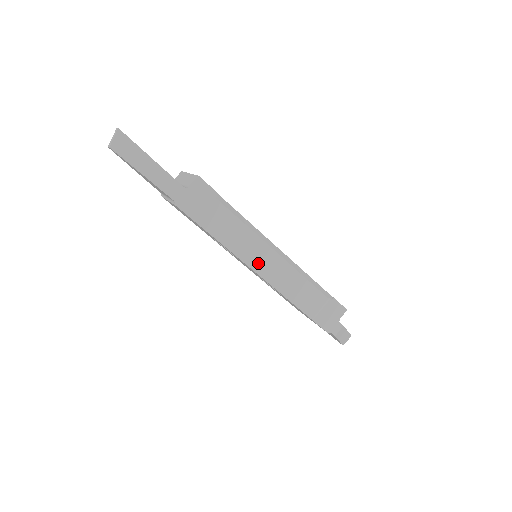
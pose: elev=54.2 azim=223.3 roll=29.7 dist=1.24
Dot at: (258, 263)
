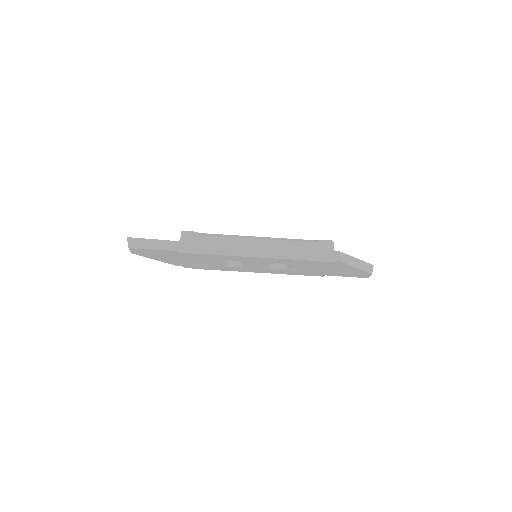
Dot at: (249, 251)
